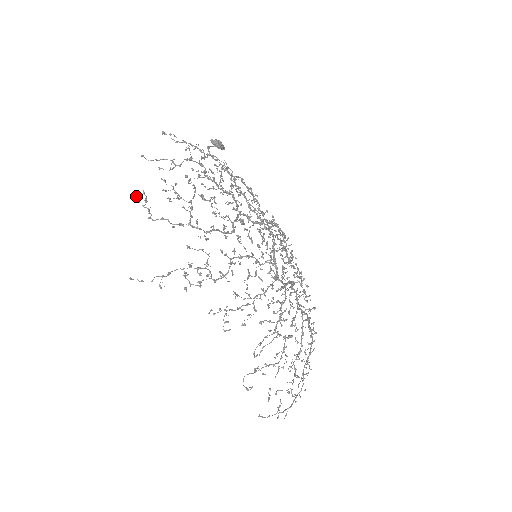
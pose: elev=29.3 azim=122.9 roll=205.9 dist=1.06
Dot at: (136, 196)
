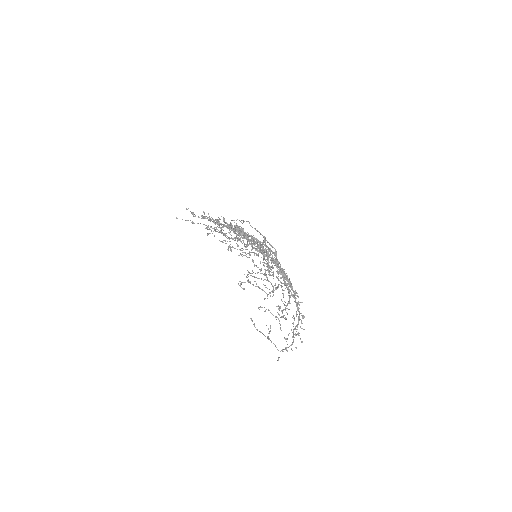
Dot at: occluded
